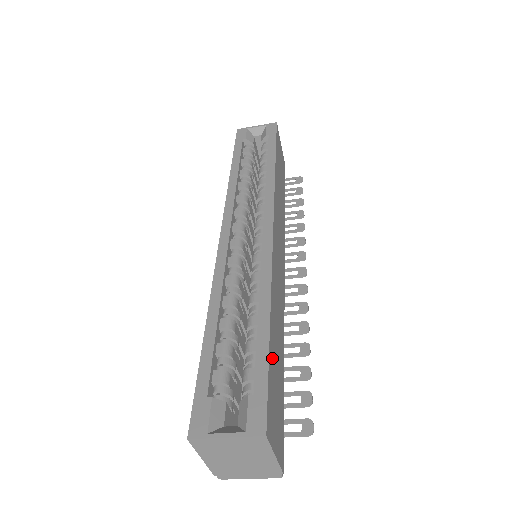
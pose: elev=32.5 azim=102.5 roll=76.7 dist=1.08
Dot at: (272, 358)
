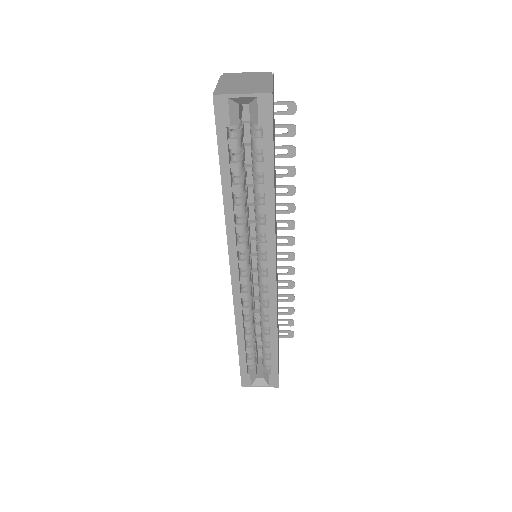
Dot at: occluded
